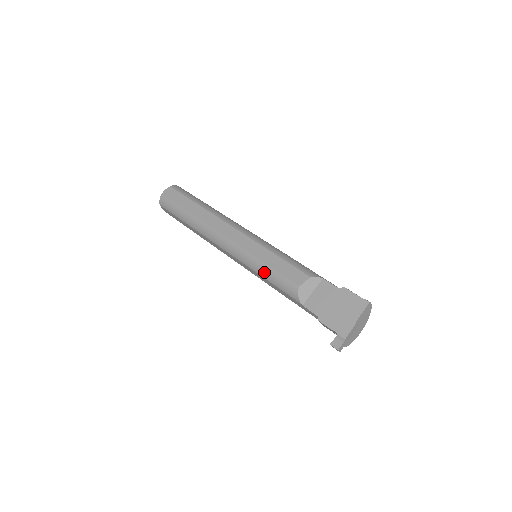
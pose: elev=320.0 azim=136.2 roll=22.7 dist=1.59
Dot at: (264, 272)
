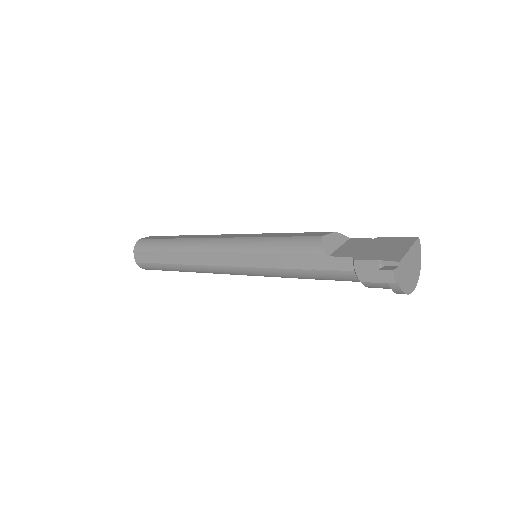
Dot at: (272, 244)
